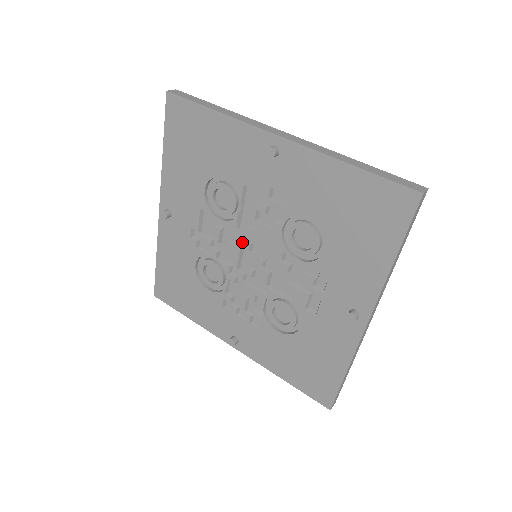
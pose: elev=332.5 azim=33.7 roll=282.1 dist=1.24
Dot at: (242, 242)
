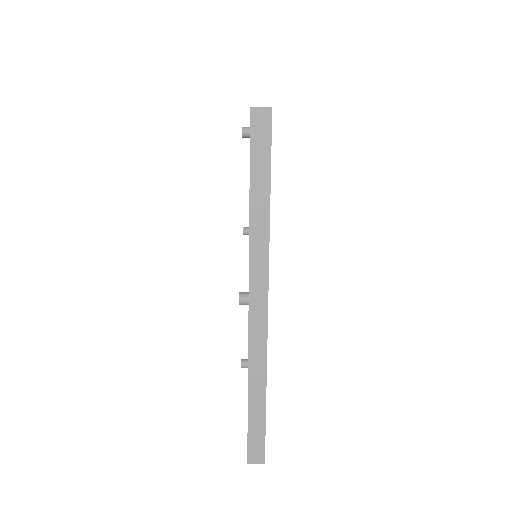
Dot at: occluded
